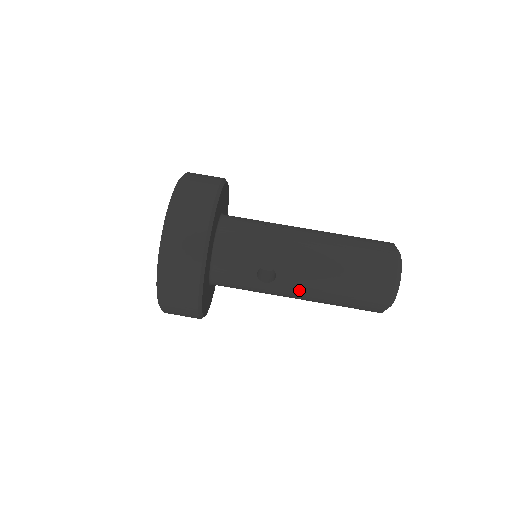
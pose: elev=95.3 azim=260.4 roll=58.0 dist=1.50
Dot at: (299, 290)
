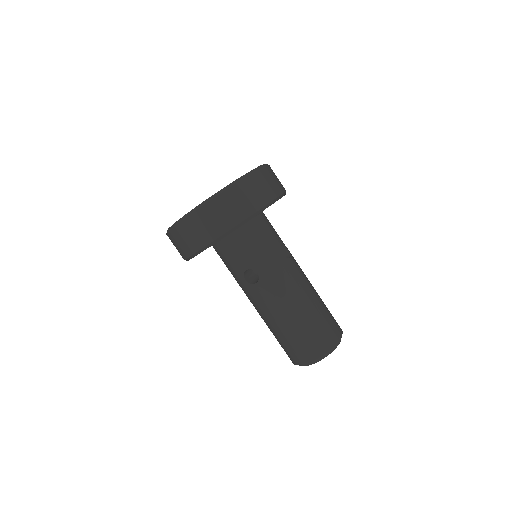
Dot at: (261, 304)
